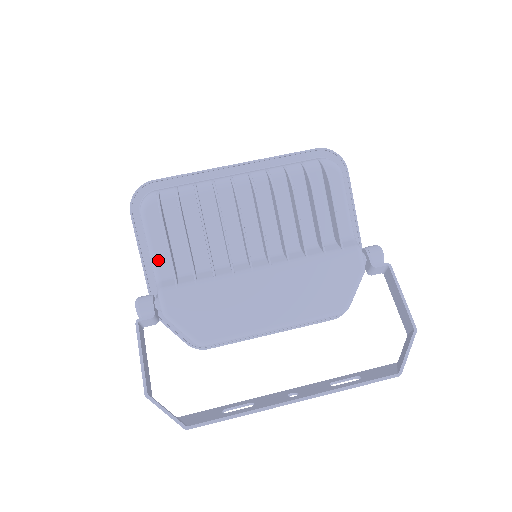
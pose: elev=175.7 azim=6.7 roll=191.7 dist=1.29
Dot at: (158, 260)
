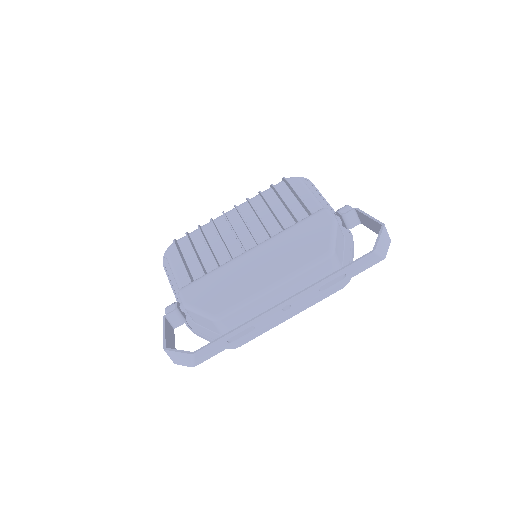
Dot at: (180, 279)
